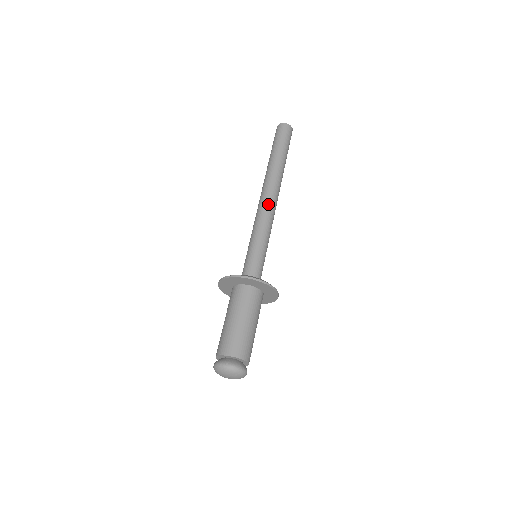
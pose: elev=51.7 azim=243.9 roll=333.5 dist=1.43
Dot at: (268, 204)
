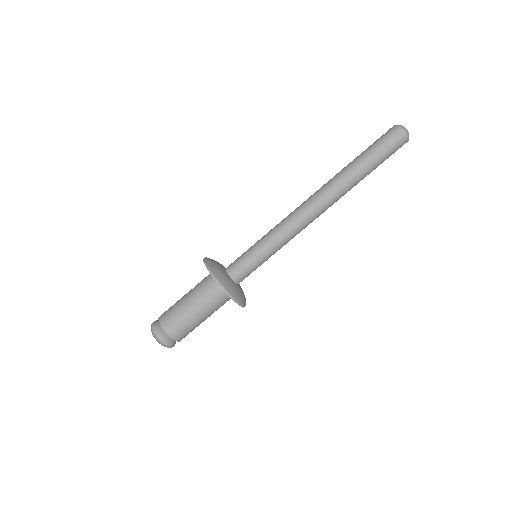
Dot at: (306, 218)
